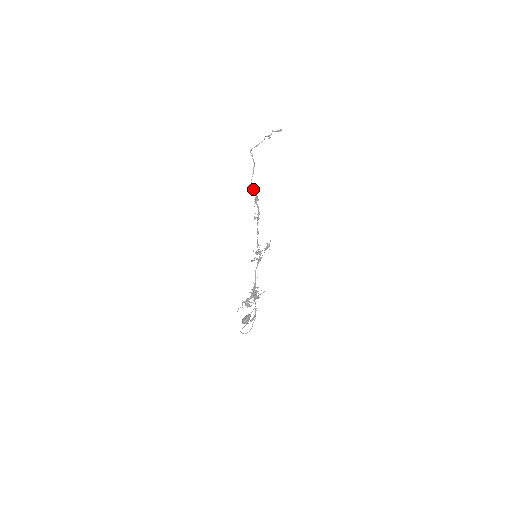
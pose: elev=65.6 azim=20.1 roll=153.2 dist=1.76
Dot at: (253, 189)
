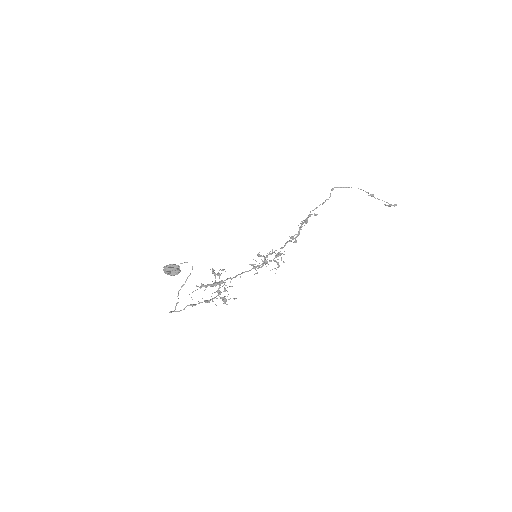
Dot at: occluded
